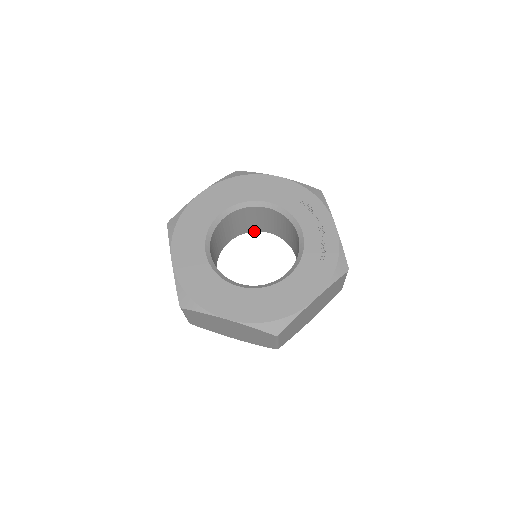
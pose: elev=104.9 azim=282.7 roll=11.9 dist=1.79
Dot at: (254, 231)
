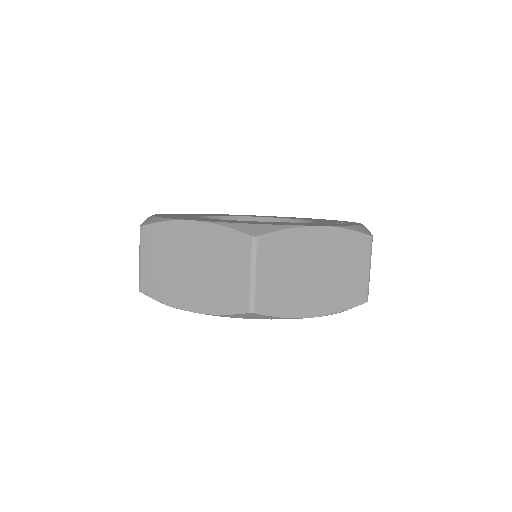
Dot at: occluded
